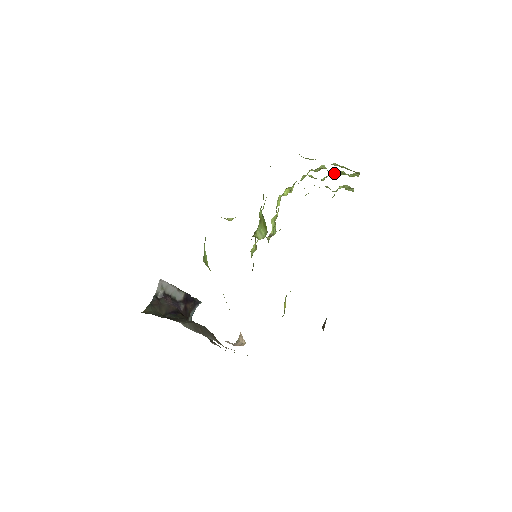
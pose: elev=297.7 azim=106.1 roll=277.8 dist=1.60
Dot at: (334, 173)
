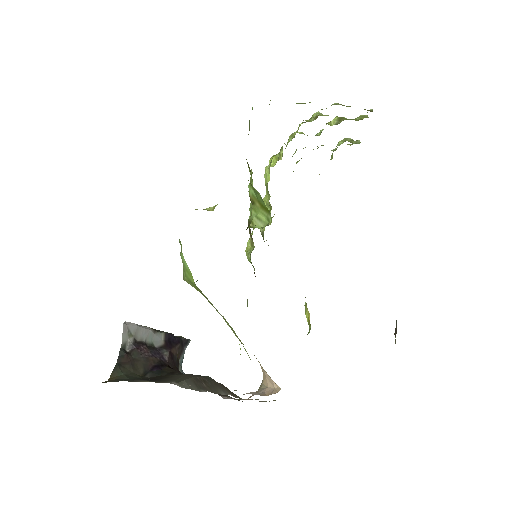
Dot at: (334, 120)
